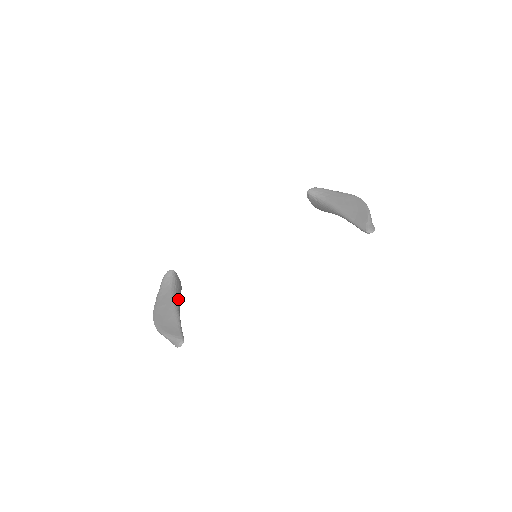
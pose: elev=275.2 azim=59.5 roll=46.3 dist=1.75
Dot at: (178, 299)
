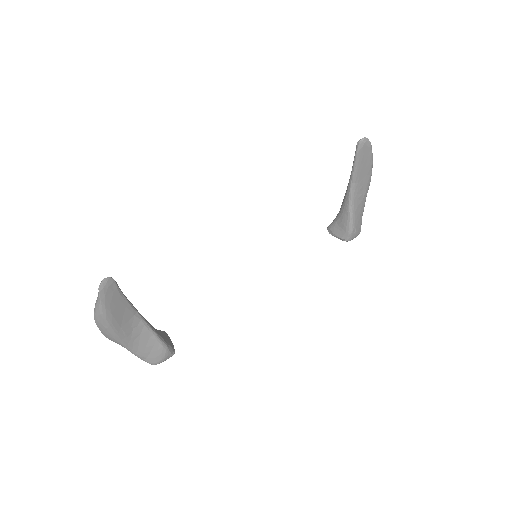
Dot at: (150, 324)
